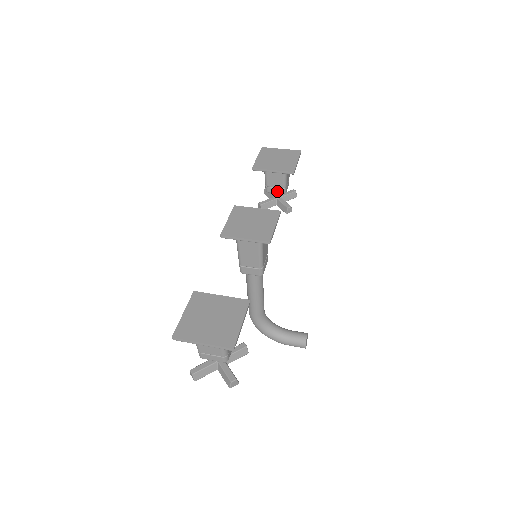
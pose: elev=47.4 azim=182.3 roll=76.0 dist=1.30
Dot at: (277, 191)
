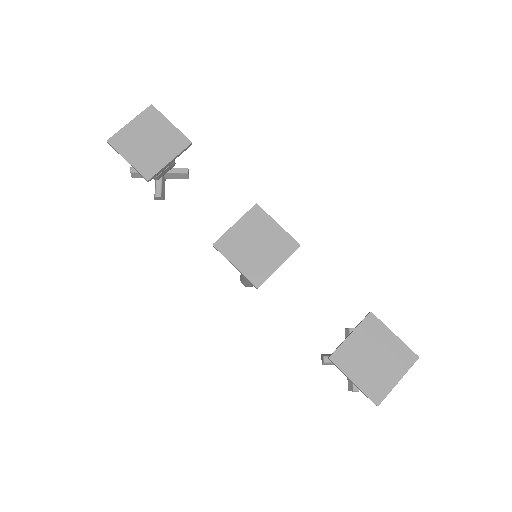
Dot at: (168, 170)
